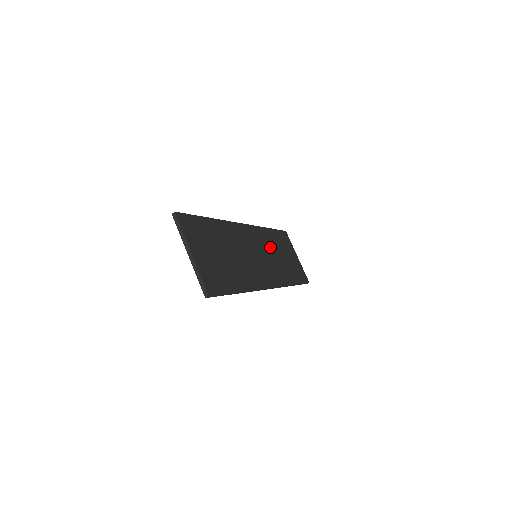
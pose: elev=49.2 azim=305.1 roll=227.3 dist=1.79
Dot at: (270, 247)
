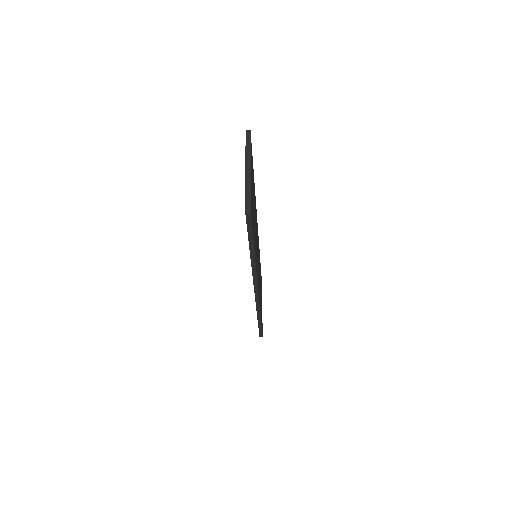
Dot at: (259, 268)
